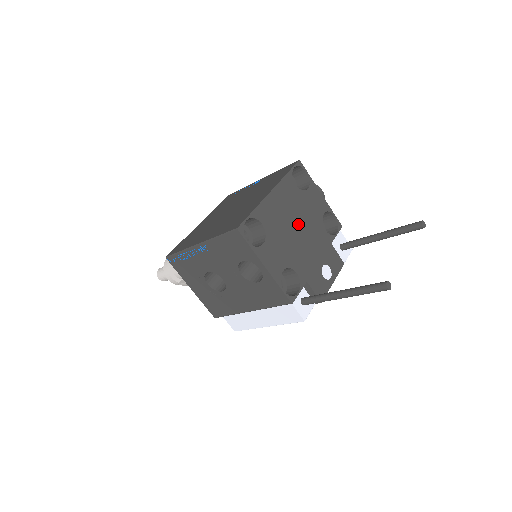
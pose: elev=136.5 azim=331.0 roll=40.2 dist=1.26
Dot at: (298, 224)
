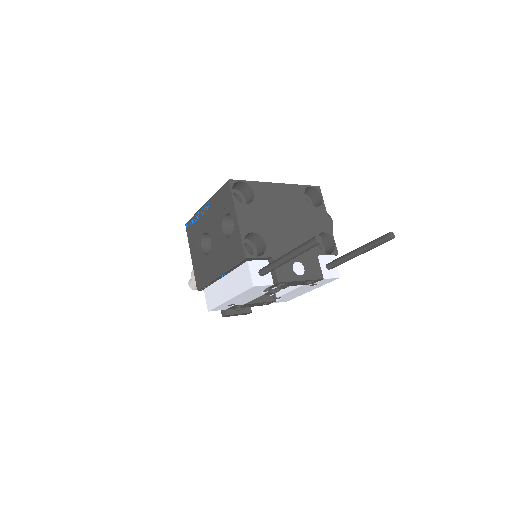
Dot at: (290, 218)
